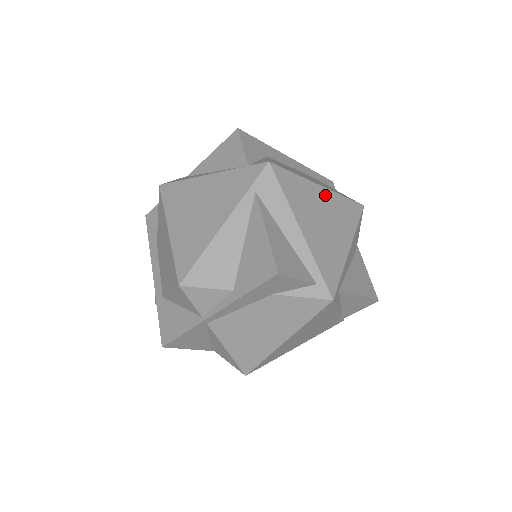
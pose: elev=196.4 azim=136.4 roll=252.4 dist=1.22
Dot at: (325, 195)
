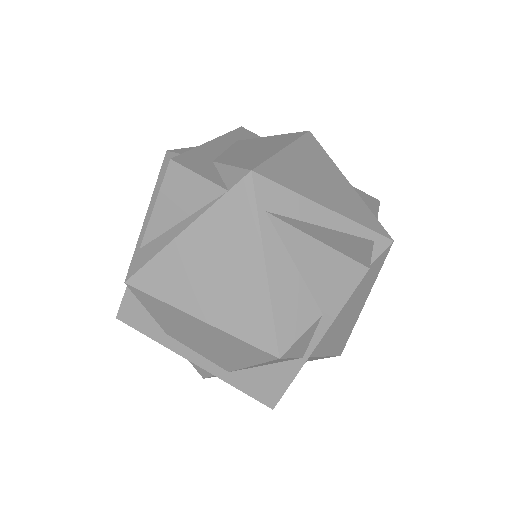
Dot at: (295, 153)
